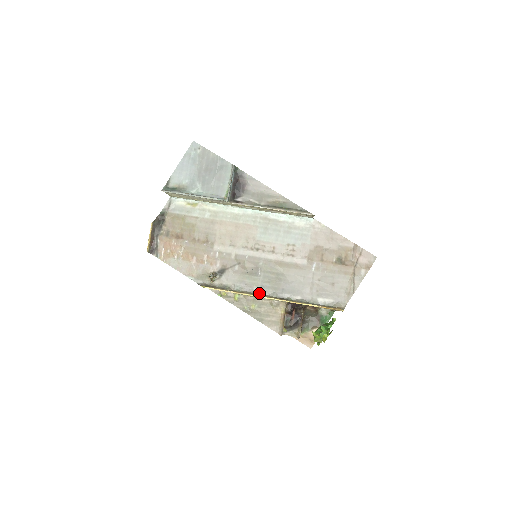
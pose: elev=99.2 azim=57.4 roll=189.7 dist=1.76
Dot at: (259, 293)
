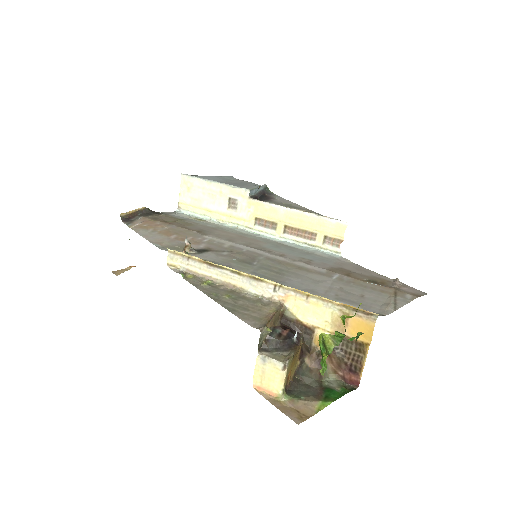
Dot at: (246, 275)
